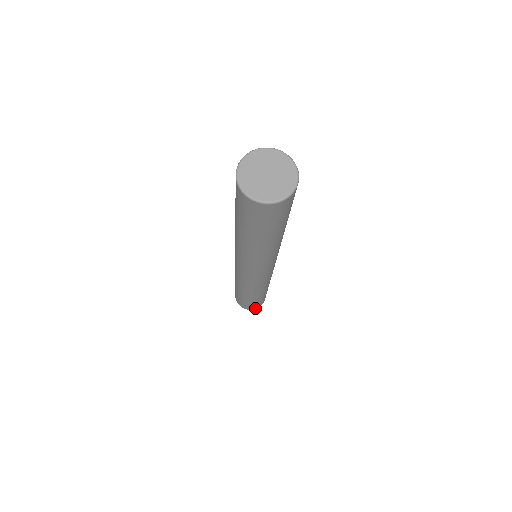
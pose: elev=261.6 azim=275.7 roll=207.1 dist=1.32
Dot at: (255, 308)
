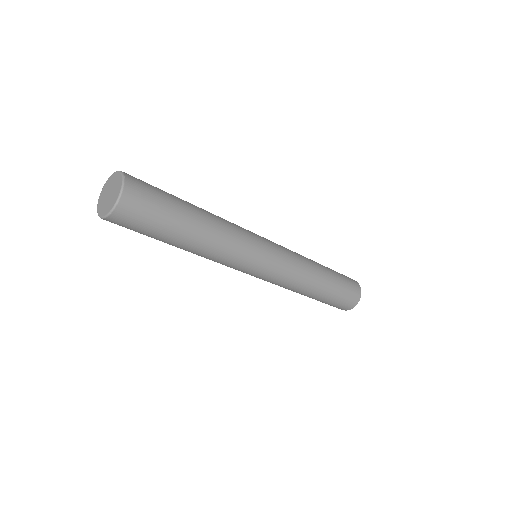
Dot at: (357, 299)
